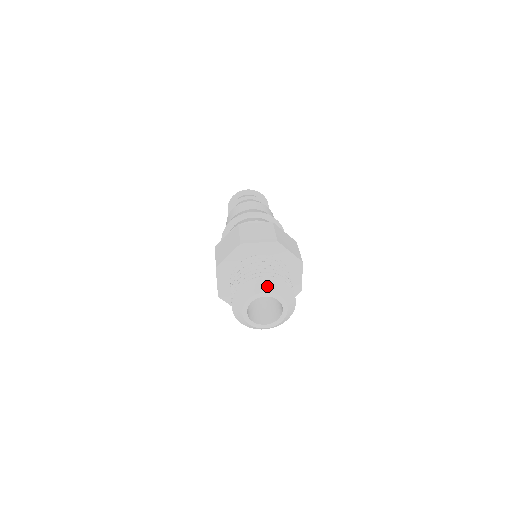
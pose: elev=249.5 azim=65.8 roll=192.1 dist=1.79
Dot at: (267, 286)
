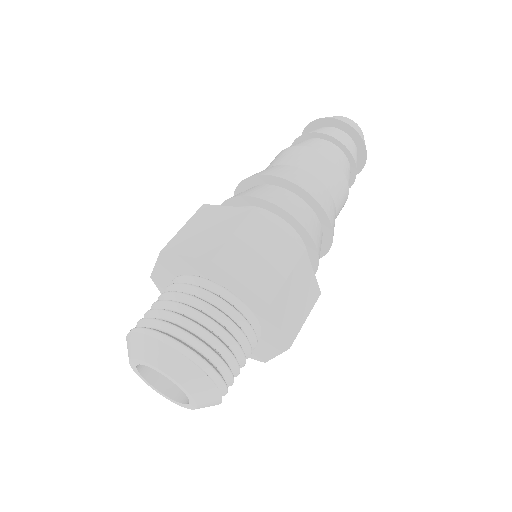
Dot at: (148, 351)
